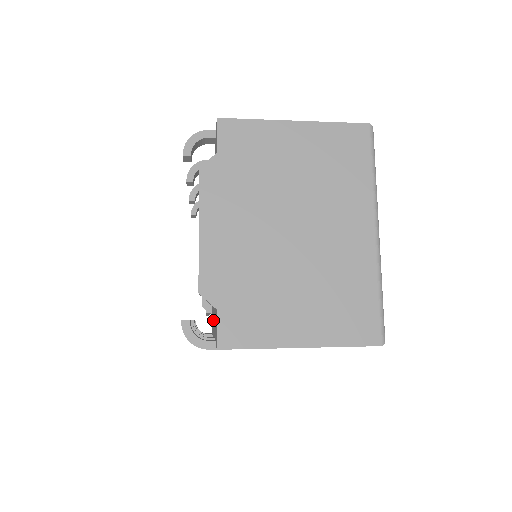
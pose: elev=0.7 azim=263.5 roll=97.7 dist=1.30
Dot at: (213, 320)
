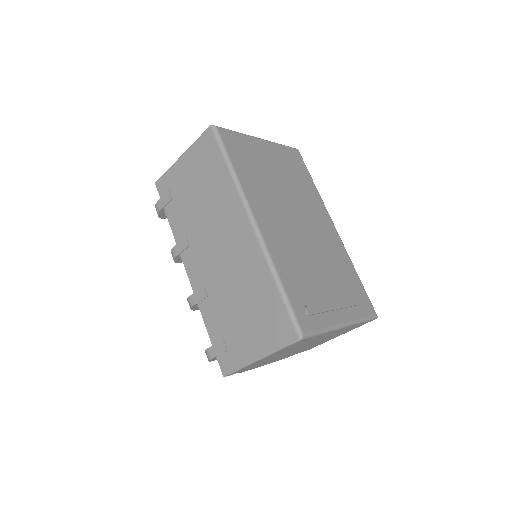
Dot at: occluded
